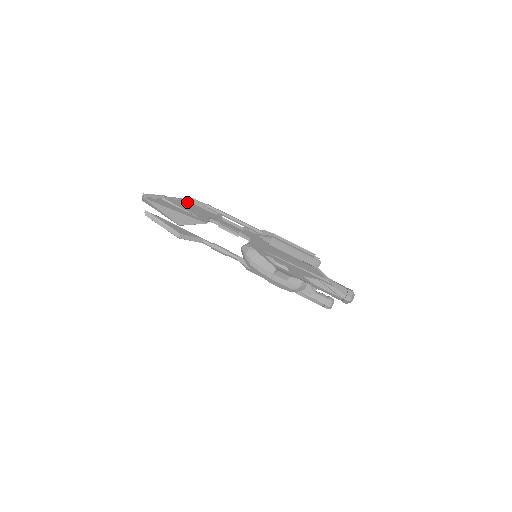
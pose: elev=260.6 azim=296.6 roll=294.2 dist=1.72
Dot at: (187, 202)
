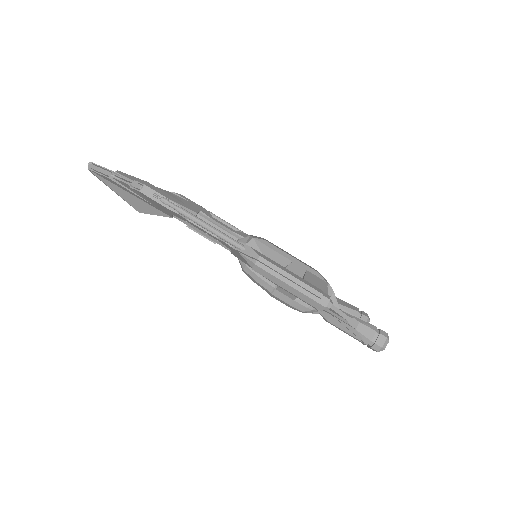
Dot at: (136, 190)
